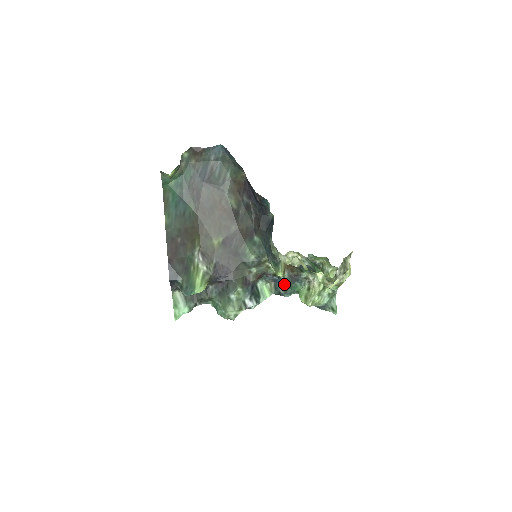
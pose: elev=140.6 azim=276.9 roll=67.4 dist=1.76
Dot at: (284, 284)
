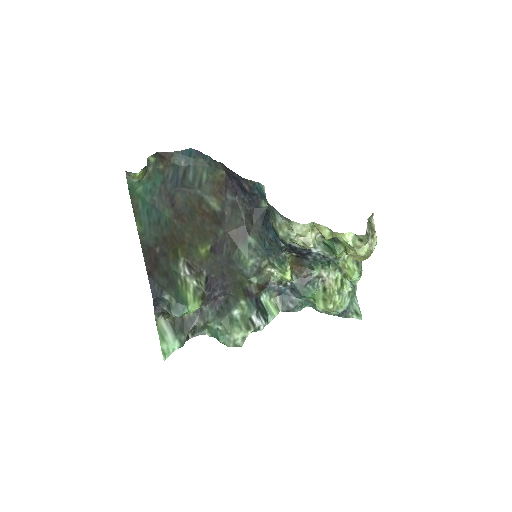
Dot at: (292, 295)
